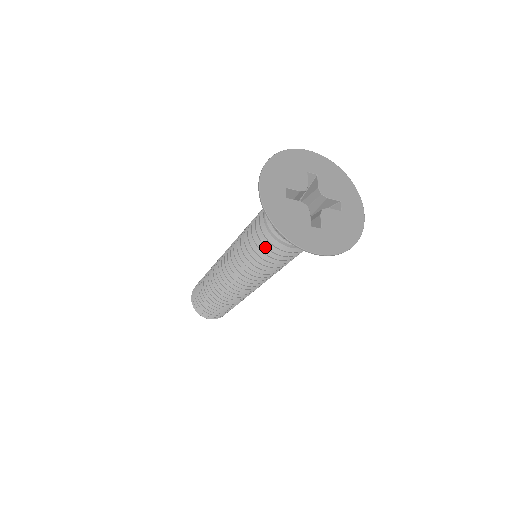
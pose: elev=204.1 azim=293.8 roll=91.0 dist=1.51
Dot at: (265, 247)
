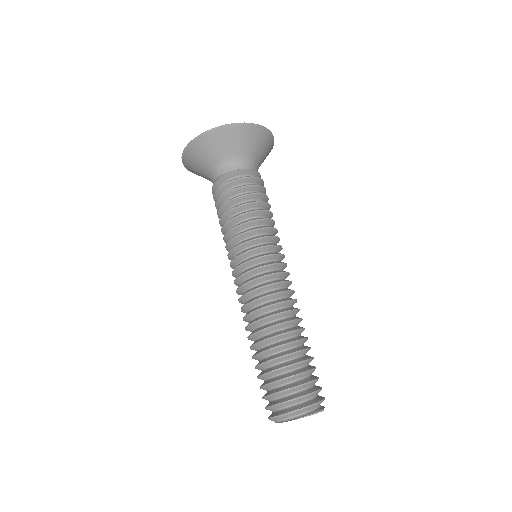
Dot at: occluded
